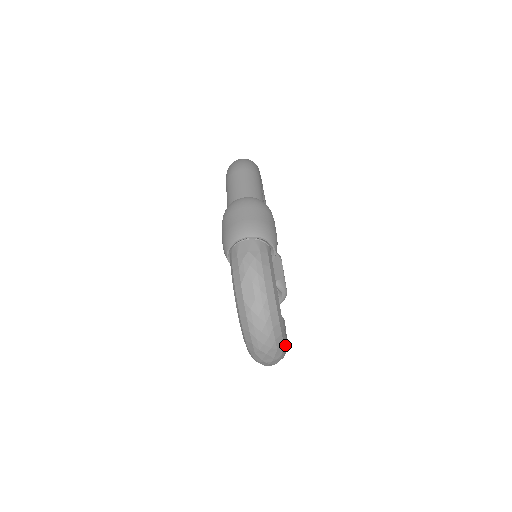
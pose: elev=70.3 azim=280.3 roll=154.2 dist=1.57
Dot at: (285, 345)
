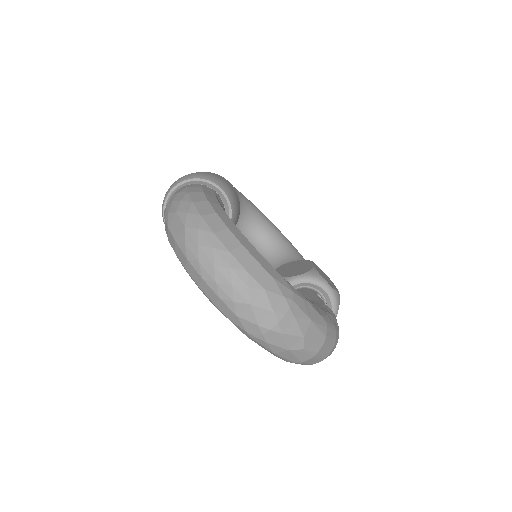
Dot at: (288, 289)
